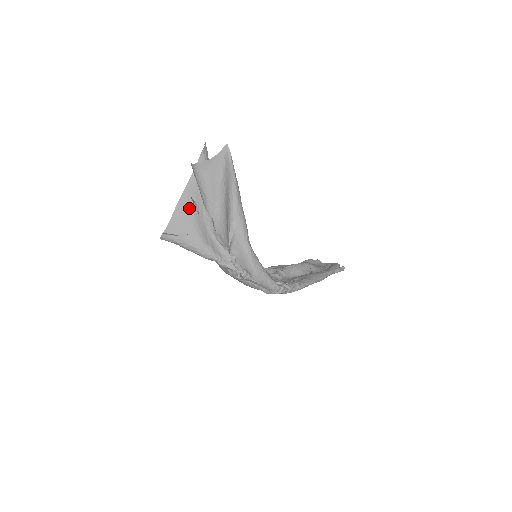
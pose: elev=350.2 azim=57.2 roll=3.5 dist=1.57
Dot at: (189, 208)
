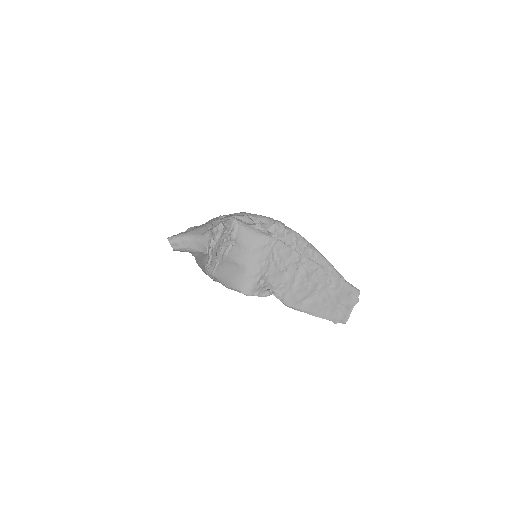
Dot at: occluded
